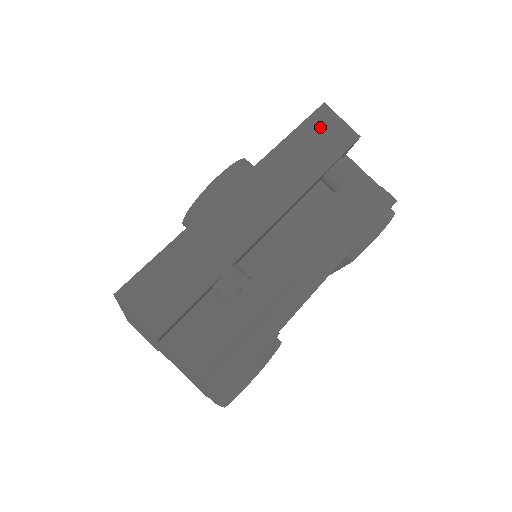
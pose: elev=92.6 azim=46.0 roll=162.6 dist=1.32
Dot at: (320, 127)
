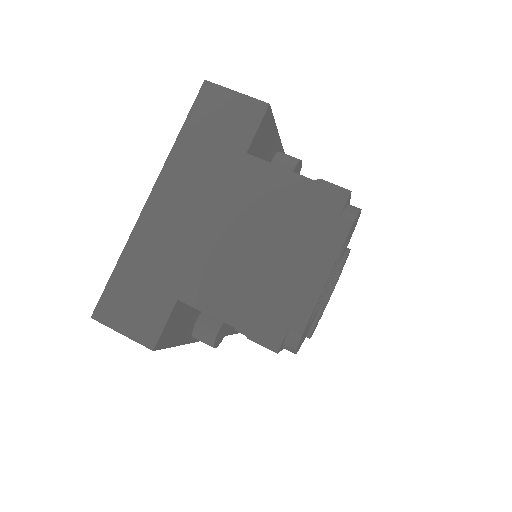
Dot at: occluded
